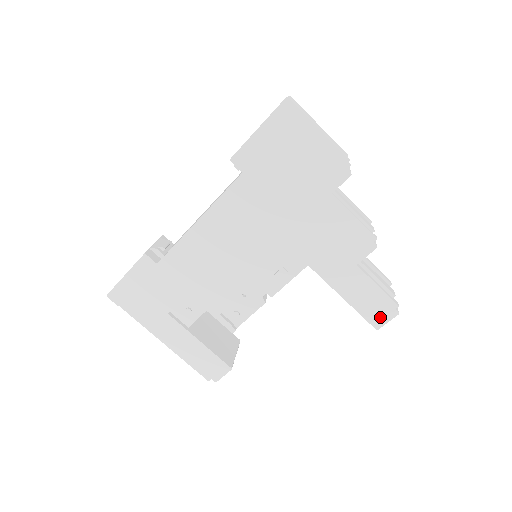
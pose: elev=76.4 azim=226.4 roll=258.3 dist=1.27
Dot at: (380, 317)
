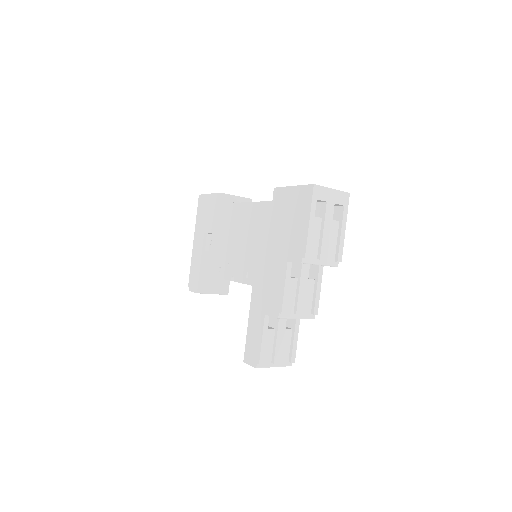
Dot at: (250, 357)
